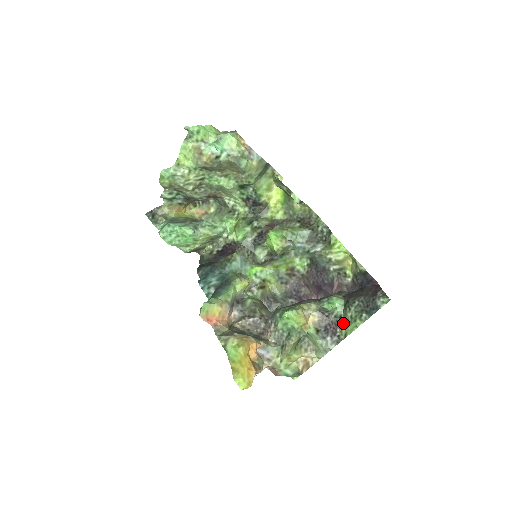
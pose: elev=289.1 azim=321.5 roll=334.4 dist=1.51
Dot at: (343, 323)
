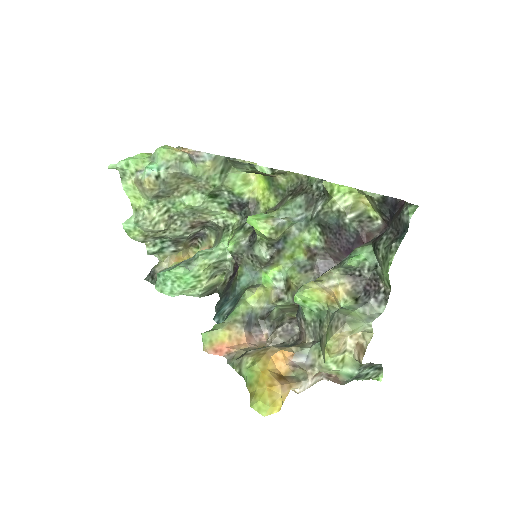
Dot at: (381, 272)
